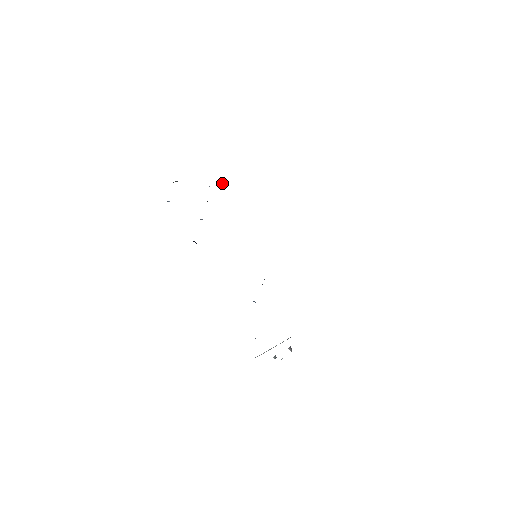
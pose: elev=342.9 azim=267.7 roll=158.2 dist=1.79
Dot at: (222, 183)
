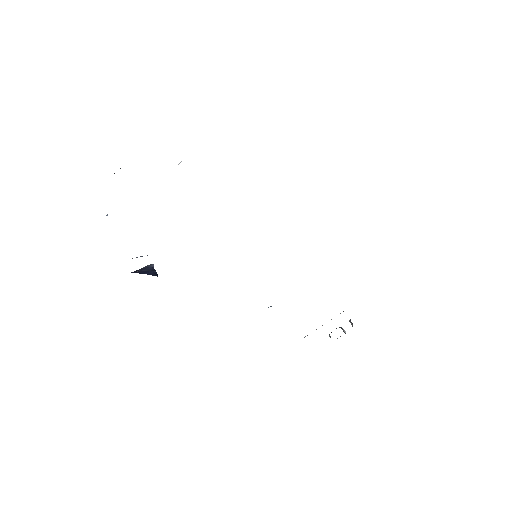
Dot at: (179, 163)
